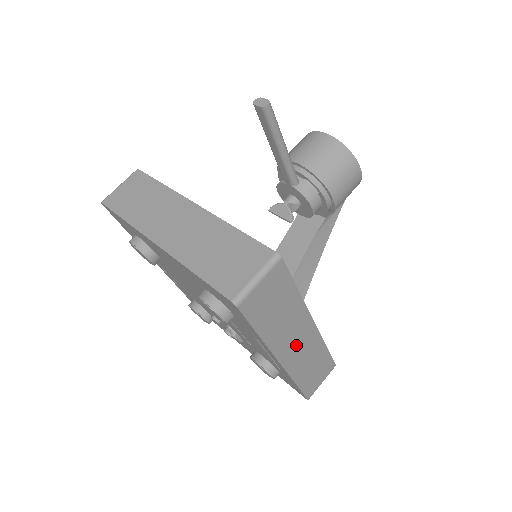
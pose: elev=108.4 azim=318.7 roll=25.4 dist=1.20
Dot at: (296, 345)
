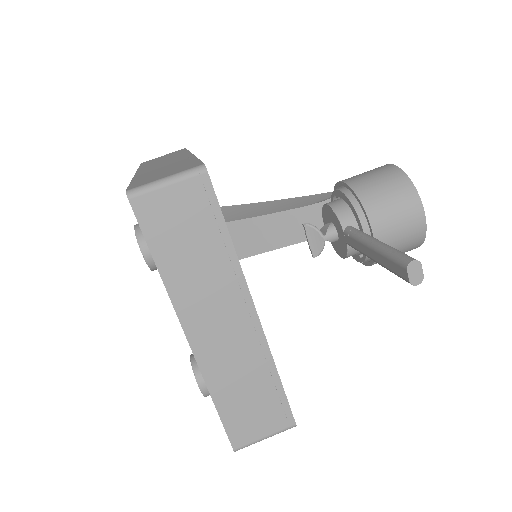
Dot at: occluded
